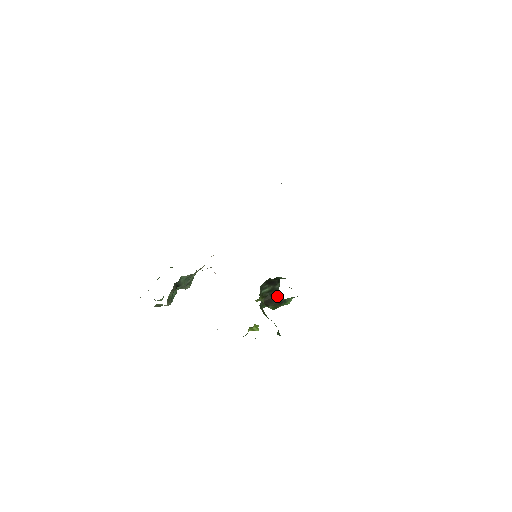
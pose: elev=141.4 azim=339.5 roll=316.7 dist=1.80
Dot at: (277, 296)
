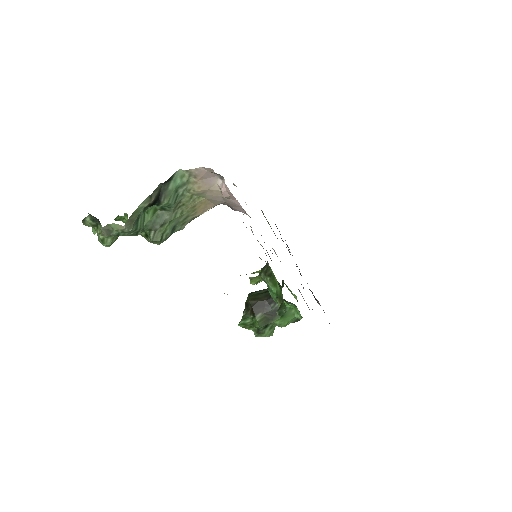
Dot at: occluded
